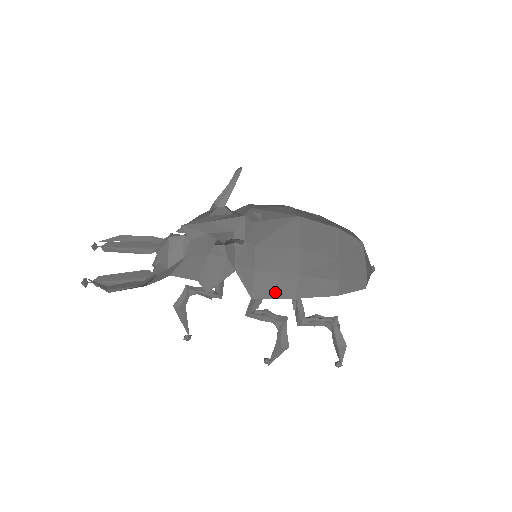
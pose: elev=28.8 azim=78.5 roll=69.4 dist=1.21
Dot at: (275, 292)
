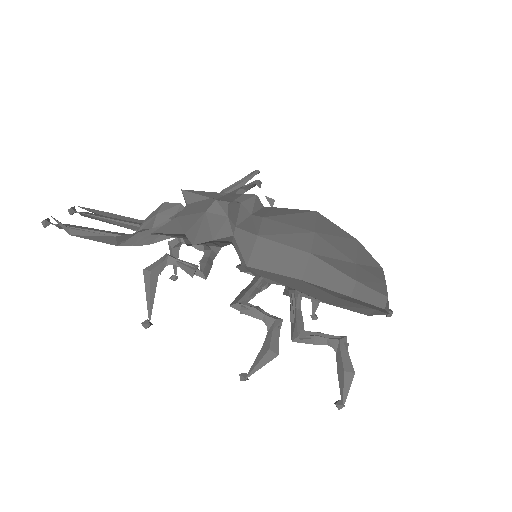
Dot at: (277, 266)
